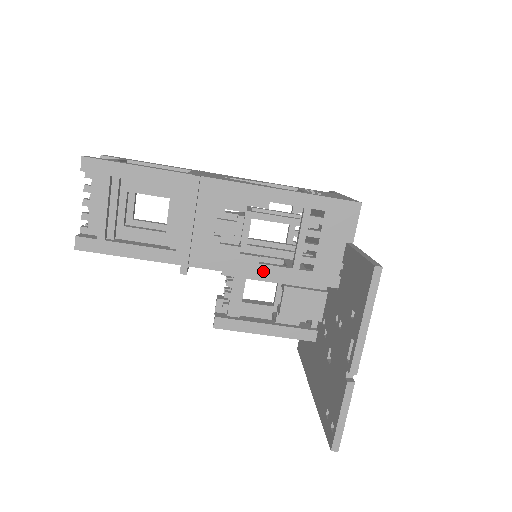
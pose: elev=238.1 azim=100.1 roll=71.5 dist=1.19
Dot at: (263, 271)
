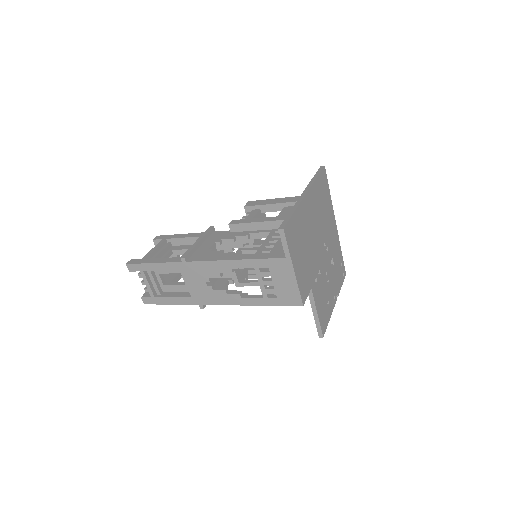
Dot at: occluded
